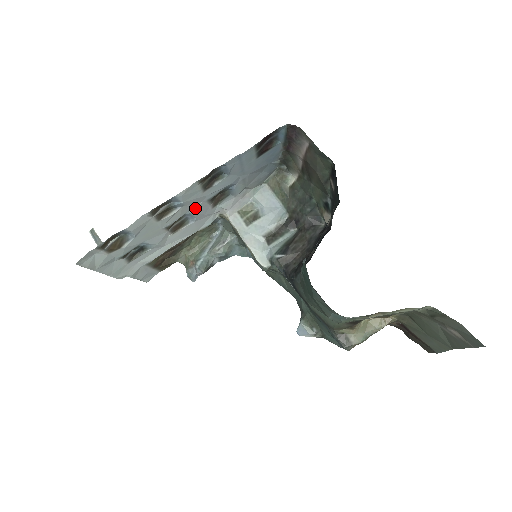
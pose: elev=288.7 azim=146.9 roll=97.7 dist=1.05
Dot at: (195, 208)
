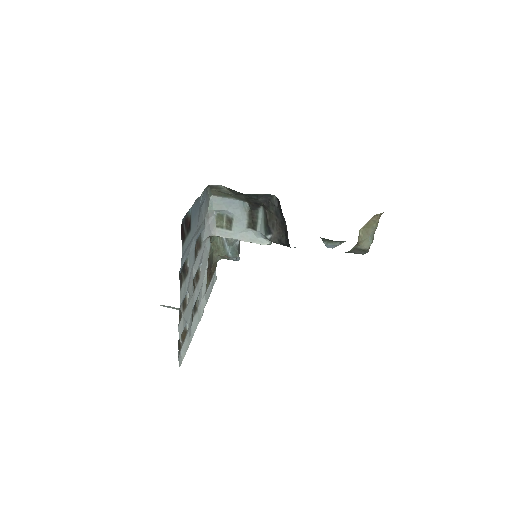
Dot at: (194, 272)
